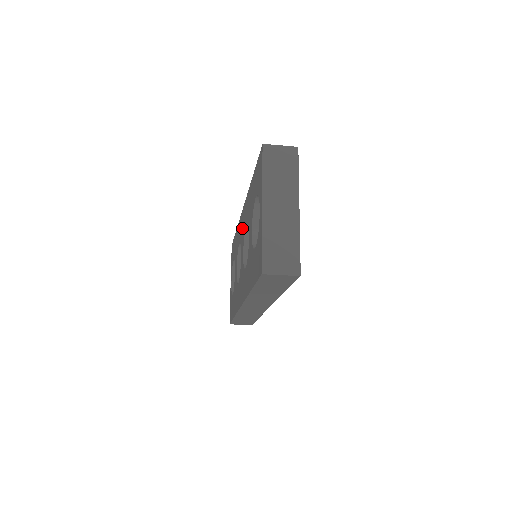
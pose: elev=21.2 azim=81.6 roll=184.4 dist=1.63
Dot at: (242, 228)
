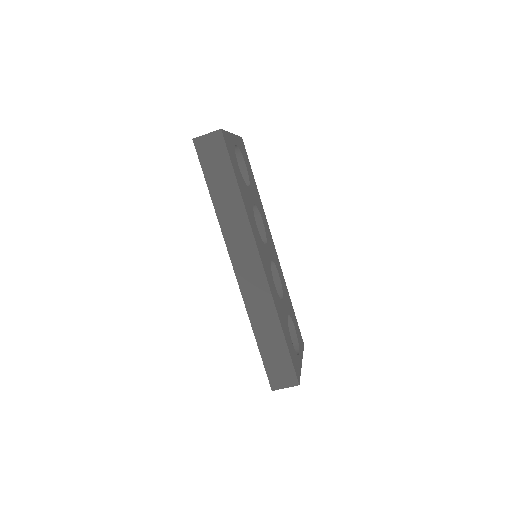
Dot at: occluded
